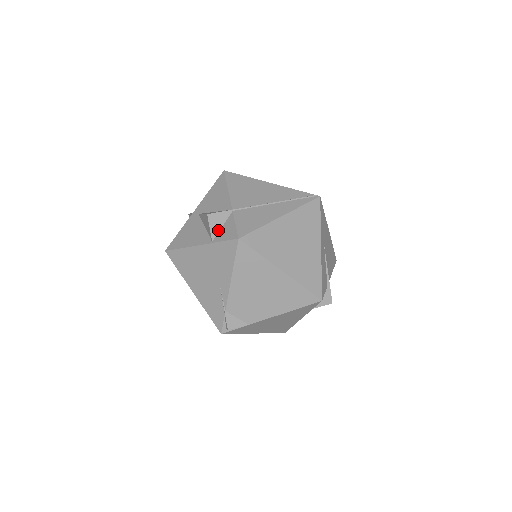
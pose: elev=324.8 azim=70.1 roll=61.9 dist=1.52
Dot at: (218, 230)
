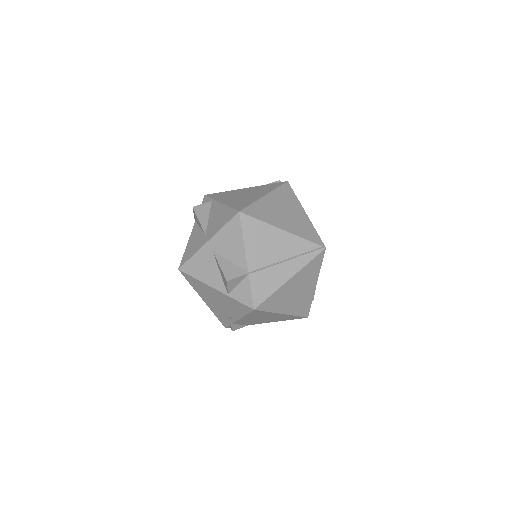
Dot at: (234, 287)
